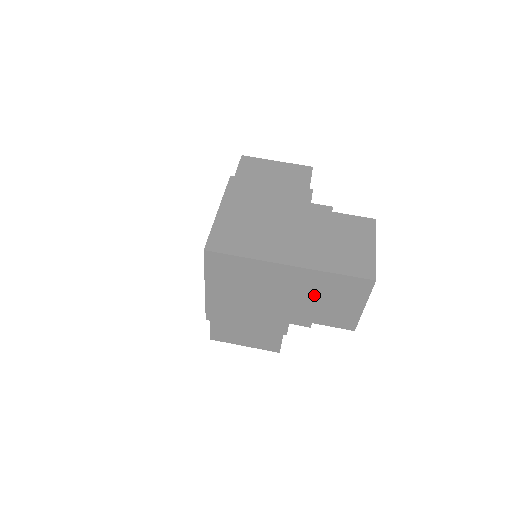
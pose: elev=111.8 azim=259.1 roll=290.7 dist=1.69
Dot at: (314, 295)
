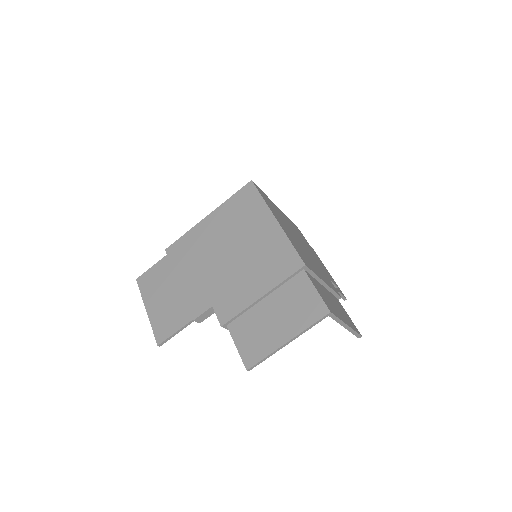
Dot at: (268, 285)
